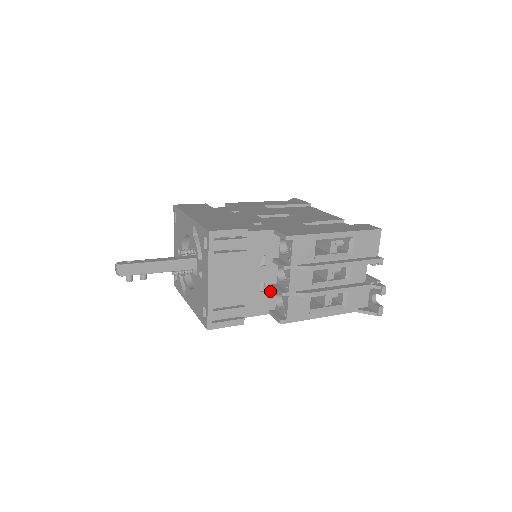
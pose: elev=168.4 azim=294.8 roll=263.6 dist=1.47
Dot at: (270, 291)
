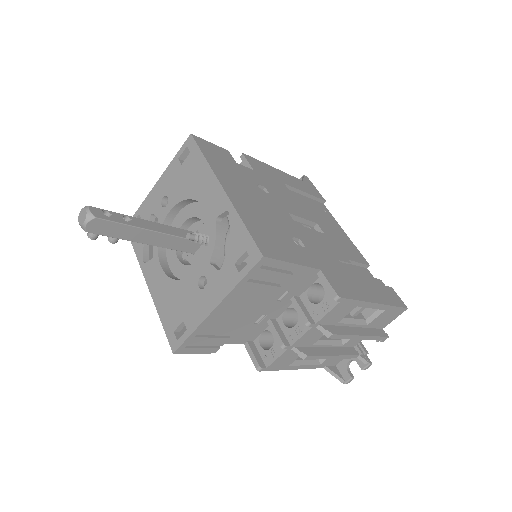
Dot at: (263, 324)
